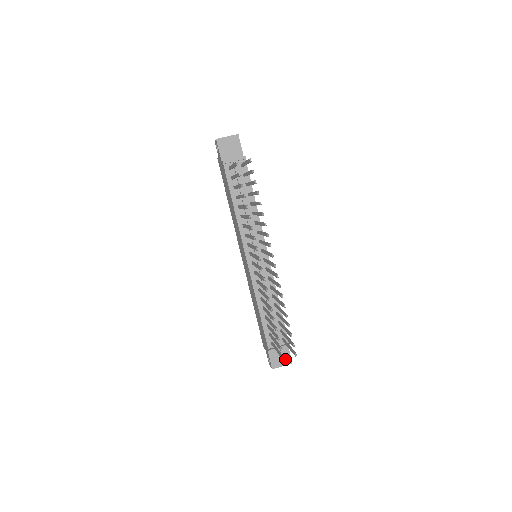
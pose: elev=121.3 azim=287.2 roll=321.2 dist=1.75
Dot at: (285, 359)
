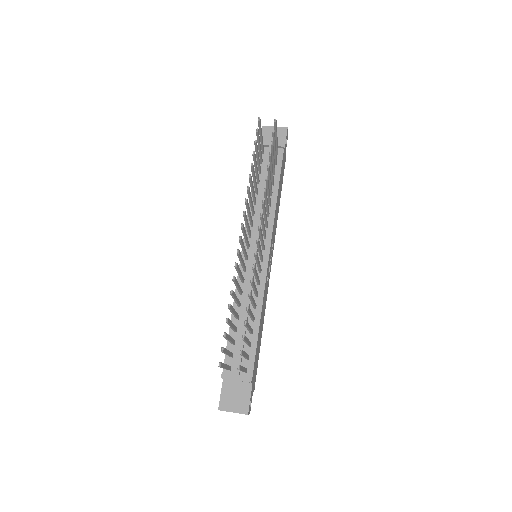
Dot at: (241, 404)
